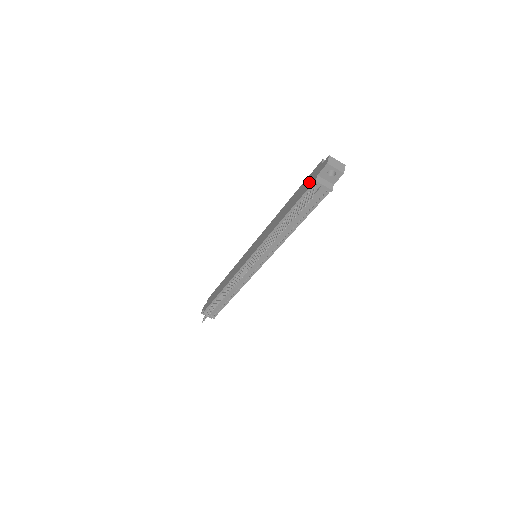
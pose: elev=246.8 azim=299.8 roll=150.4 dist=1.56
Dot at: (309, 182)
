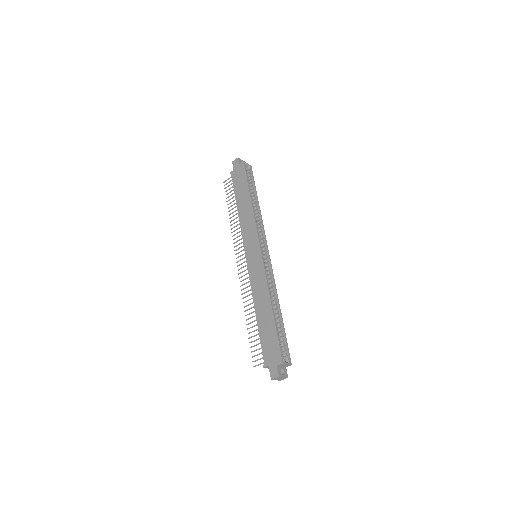
Dot at: (269, 352)
